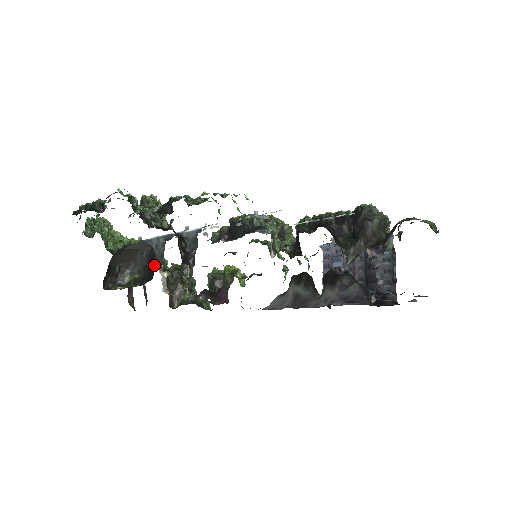
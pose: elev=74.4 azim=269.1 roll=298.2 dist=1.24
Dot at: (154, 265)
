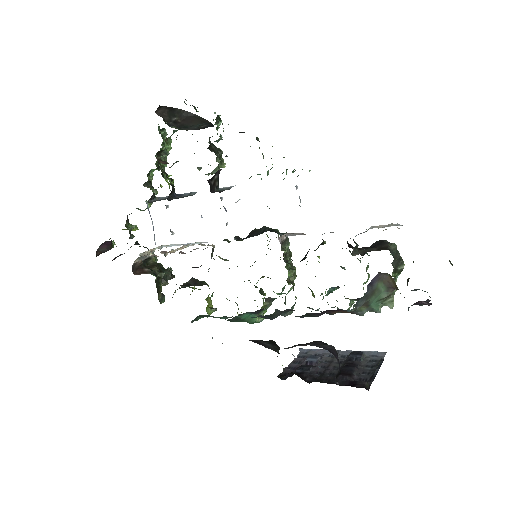
Dot at: occluded
